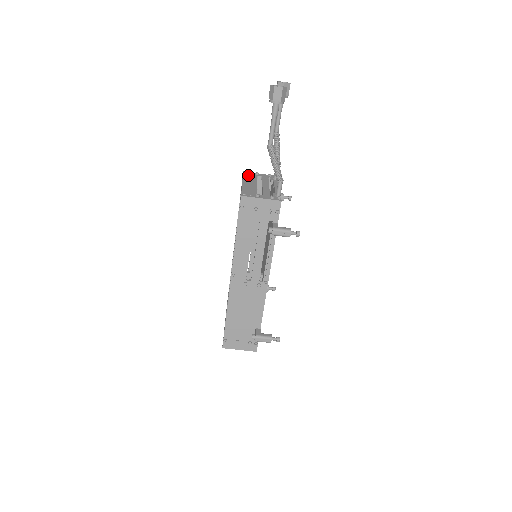
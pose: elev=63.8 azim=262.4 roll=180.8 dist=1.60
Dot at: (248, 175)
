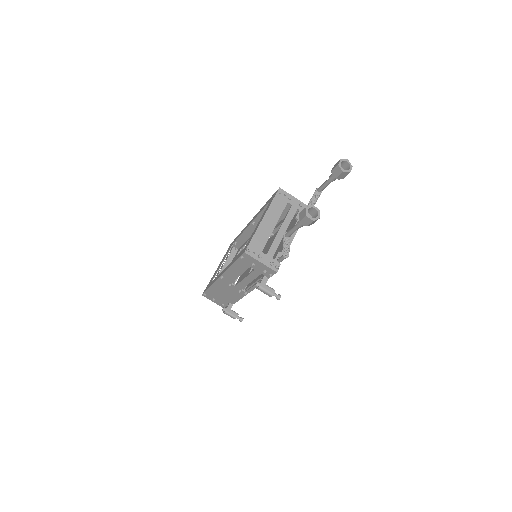
Dot at: (279, 199)
